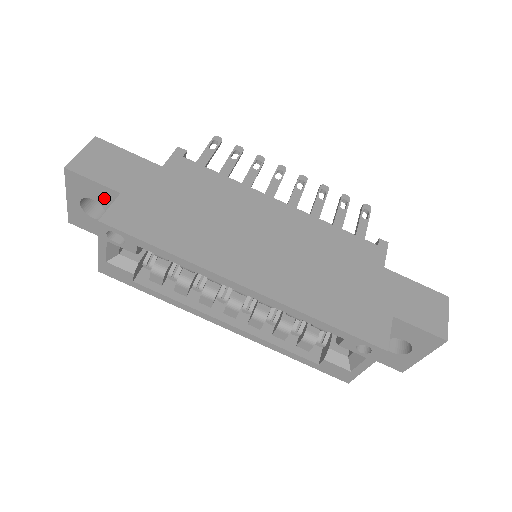
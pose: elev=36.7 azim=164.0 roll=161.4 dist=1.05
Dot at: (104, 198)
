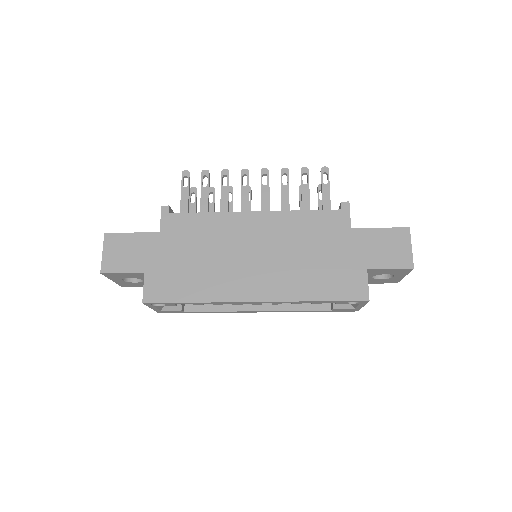
Dot at: (136, 276)
